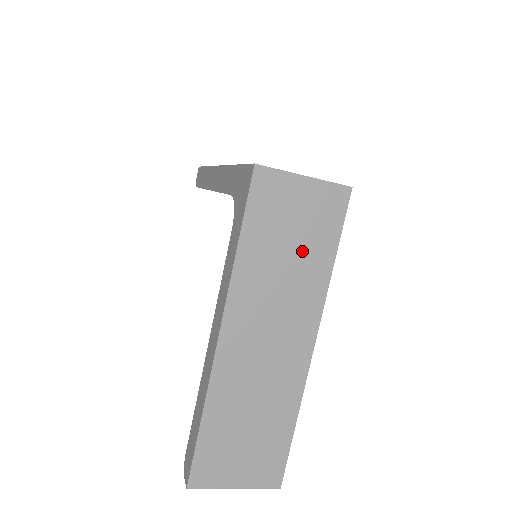
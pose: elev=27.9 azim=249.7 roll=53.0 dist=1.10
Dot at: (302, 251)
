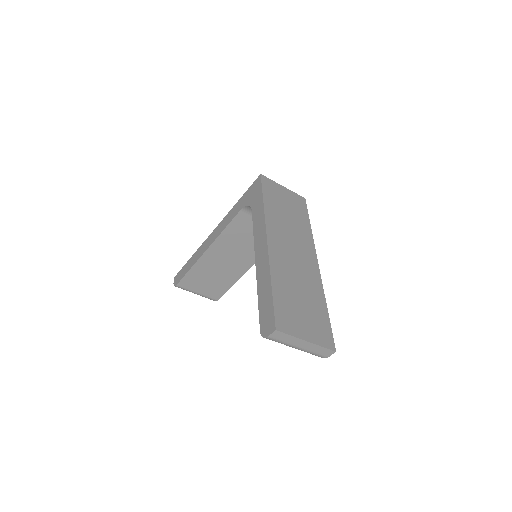
Dot at: (294, 215)
